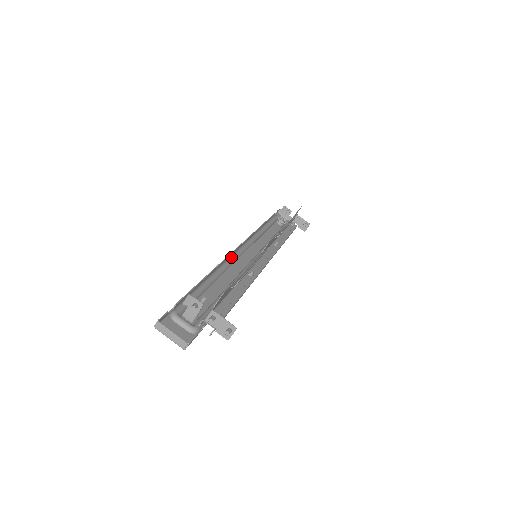
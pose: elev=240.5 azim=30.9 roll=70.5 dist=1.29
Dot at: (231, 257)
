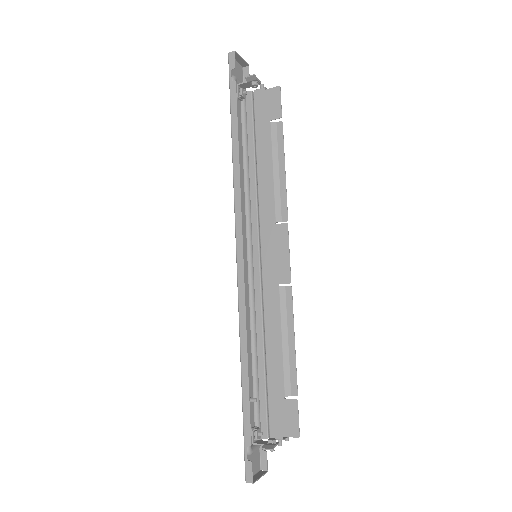
Dot at: (243, 288)
